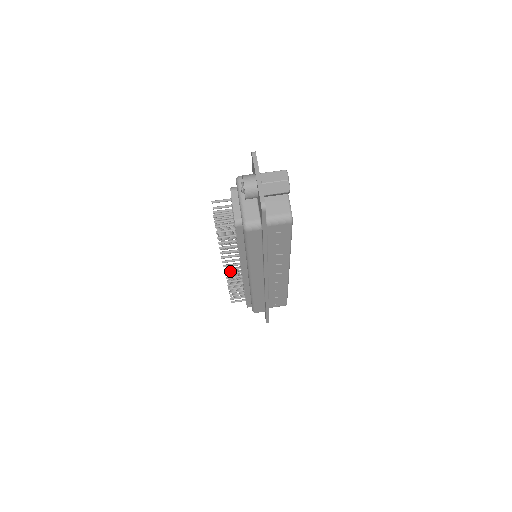
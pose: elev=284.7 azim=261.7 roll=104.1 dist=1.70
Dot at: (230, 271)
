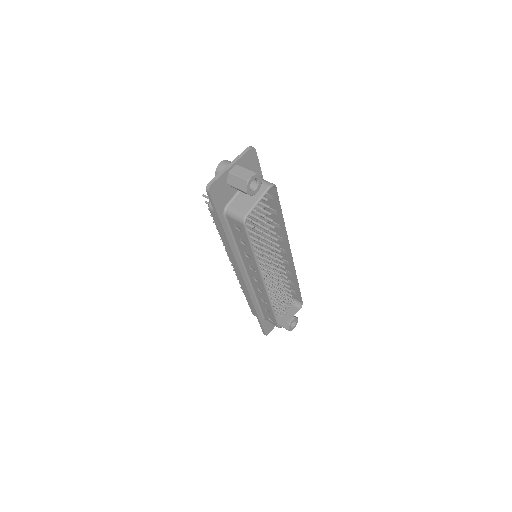
Dot at: occluded
